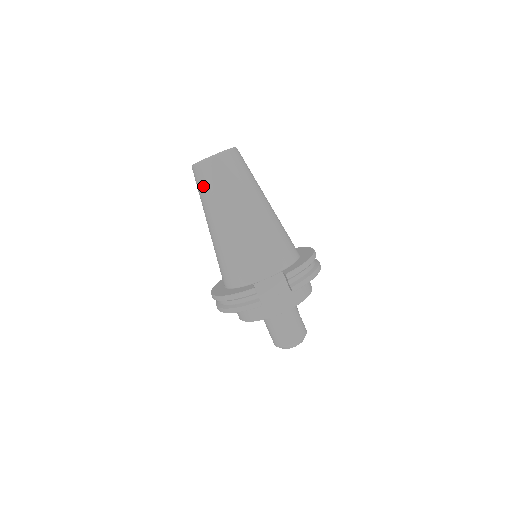
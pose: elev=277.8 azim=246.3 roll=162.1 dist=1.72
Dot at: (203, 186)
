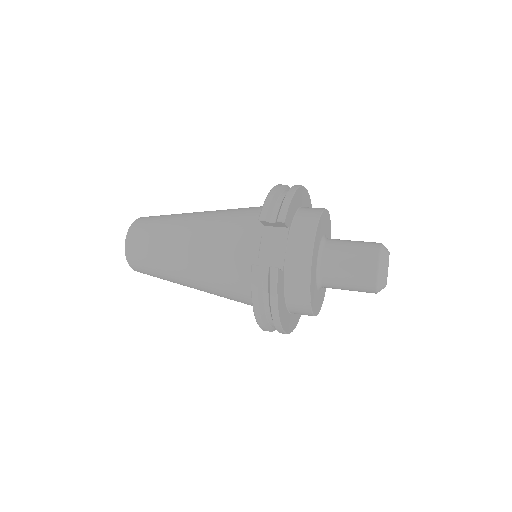
Dot at: (147, 268)
